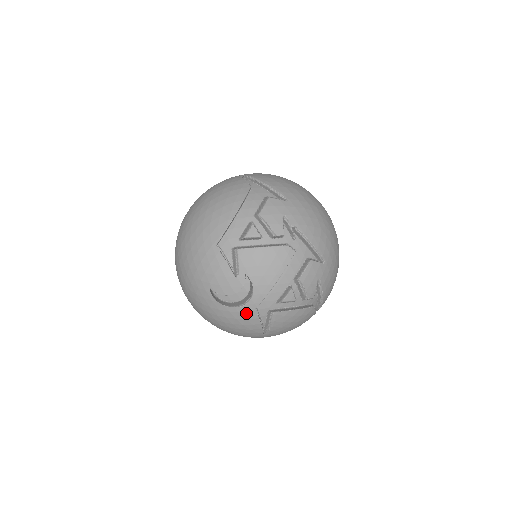
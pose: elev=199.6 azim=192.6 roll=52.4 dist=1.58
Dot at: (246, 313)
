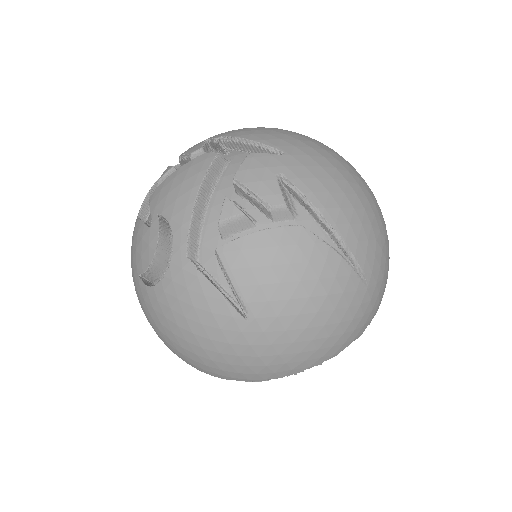
Dot at: (180, 275)
